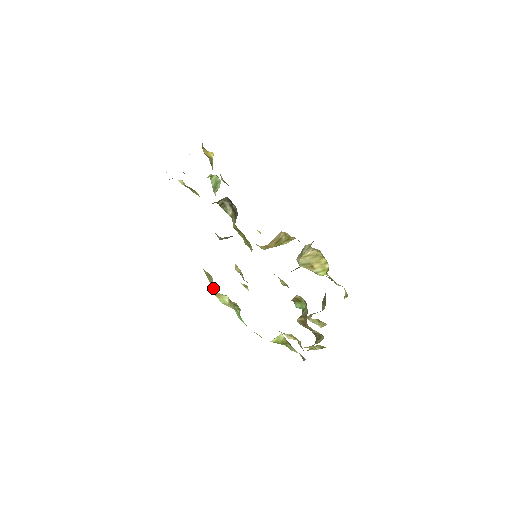
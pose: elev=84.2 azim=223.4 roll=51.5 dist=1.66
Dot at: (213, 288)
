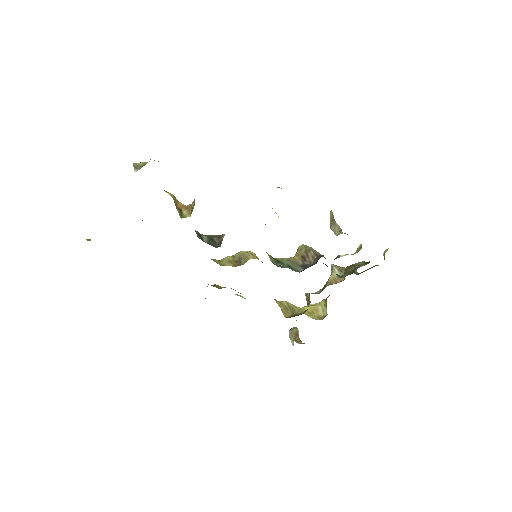
Dot at: occluded
